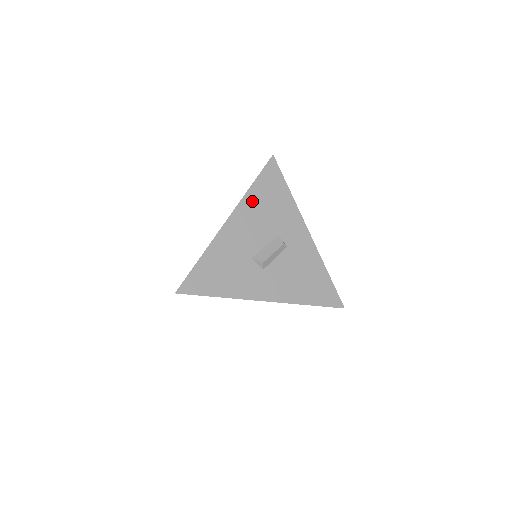
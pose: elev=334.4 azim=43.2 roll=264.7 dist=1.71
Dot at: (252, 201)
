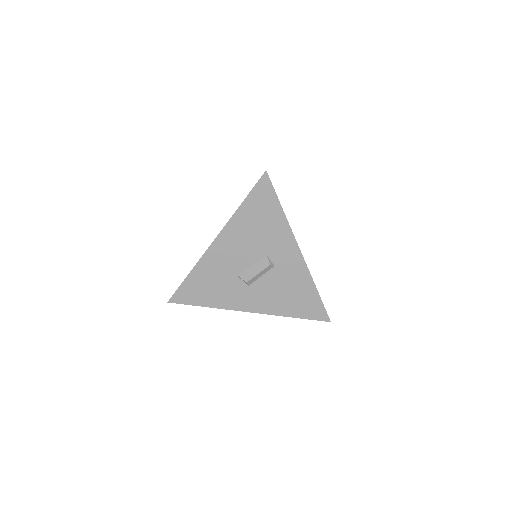
Dot at: (240, 222)
